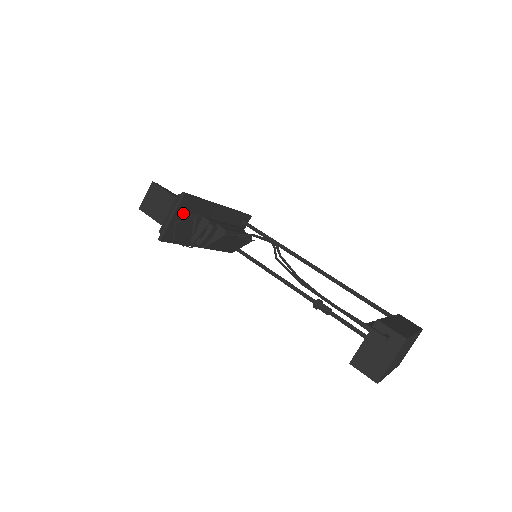
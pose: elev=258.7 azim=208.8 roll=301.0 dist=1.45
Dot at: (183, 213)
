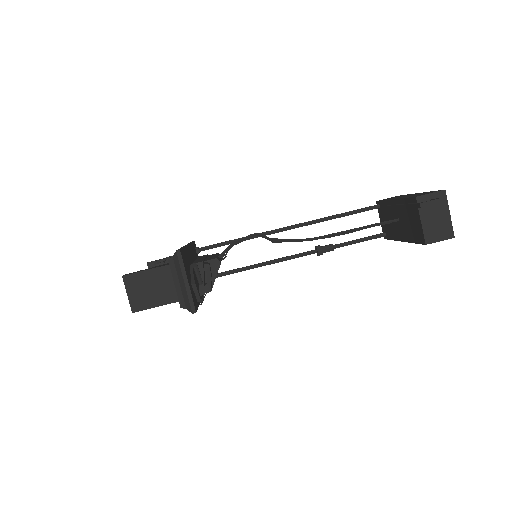
Dot at: (187, 271)
